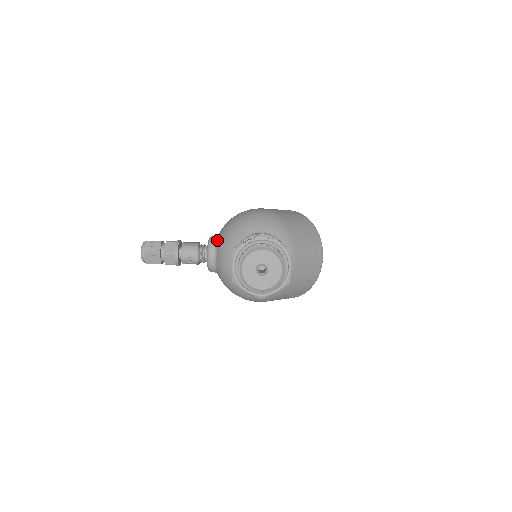
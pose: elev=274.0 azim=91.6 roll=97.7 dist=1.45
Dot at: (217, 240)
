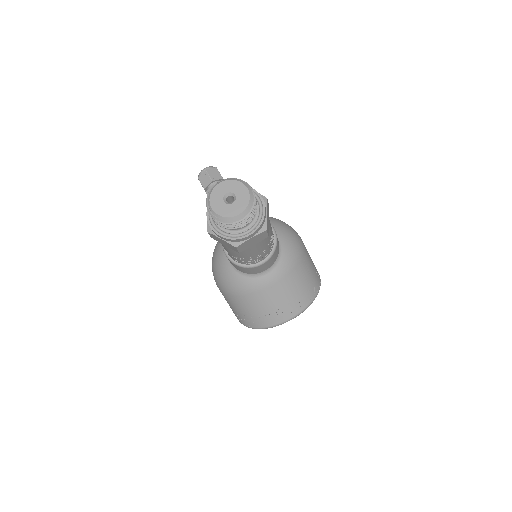
Dot at: occluded
